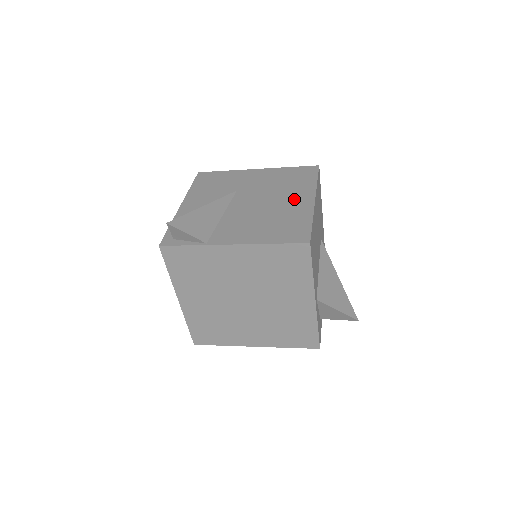
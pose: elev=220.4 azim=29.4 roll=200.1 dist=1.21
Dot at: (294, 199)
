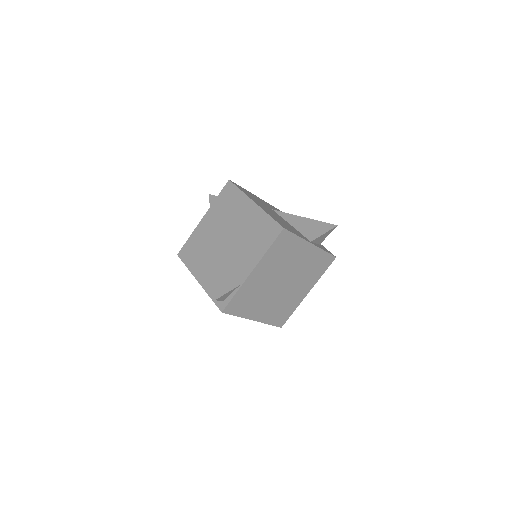
Dot at: (245, 214)
